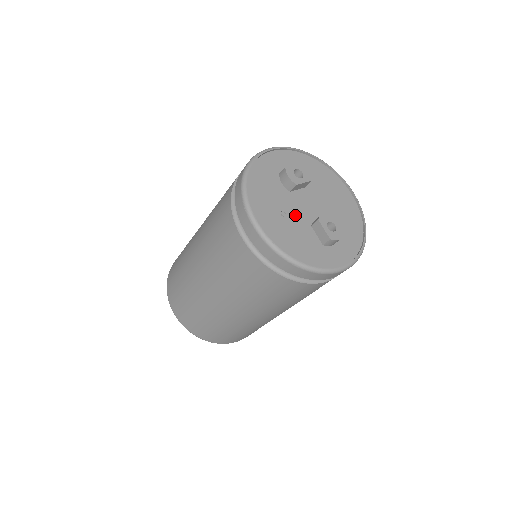
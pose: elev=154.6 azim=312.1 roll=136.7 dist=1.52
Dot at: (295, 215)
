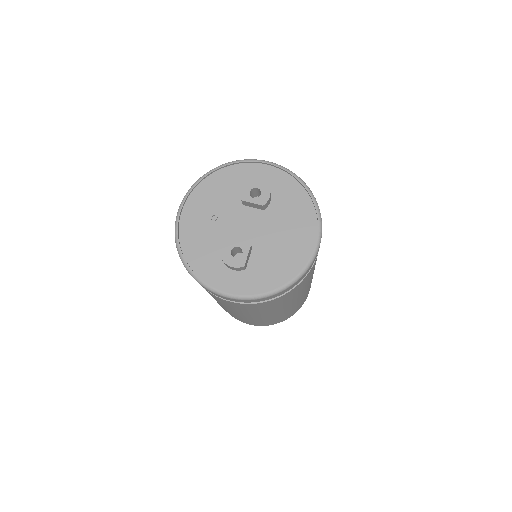
Dot at: (225, 225)
